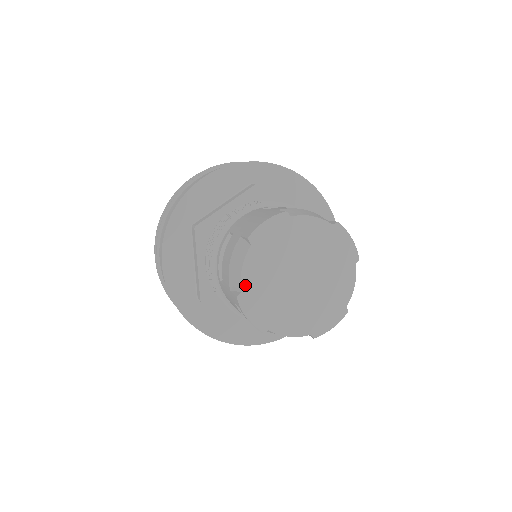
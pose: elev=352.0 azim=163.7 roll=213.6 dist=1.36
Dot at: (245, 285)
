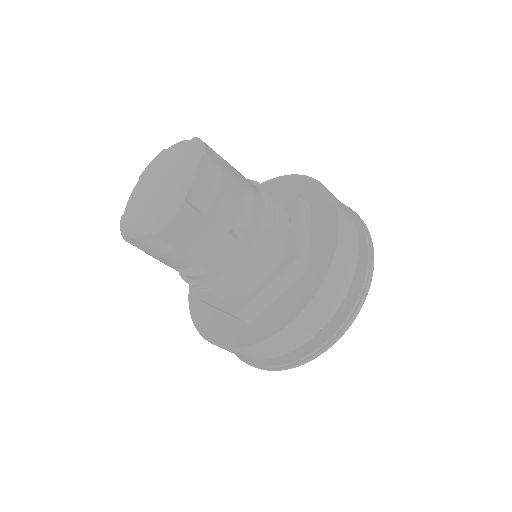
Dot at: (127, 207)
